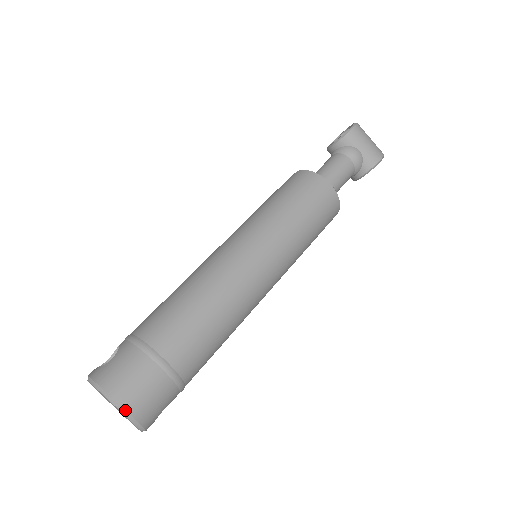
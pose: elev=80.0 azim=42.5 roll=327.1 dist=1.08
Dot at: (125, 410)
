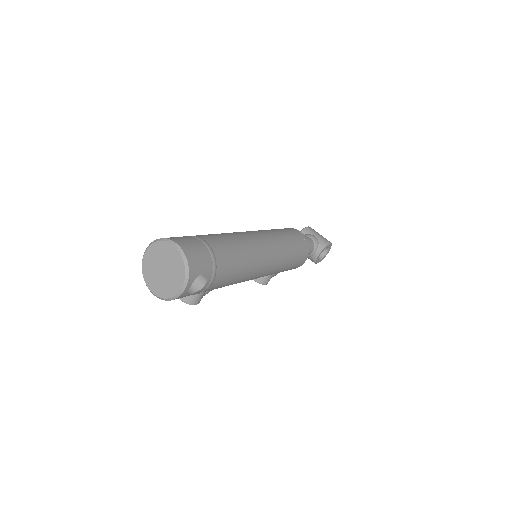
Dot at: (179, 246)
